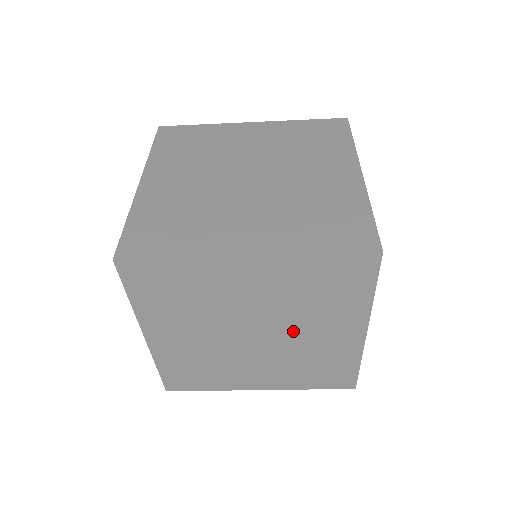
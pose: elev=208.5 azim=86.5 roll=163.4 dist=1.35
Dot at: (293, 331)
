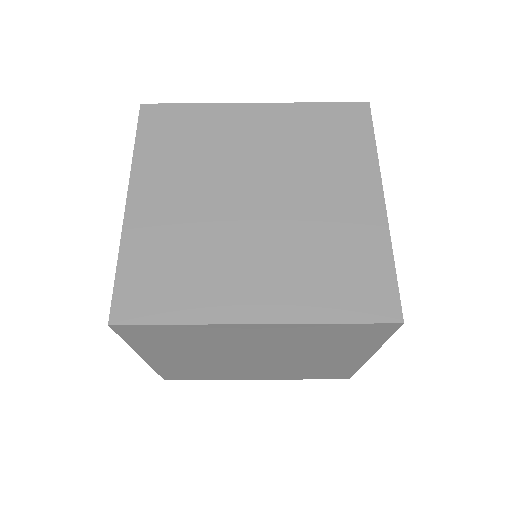
Dot at: (297, 357)
